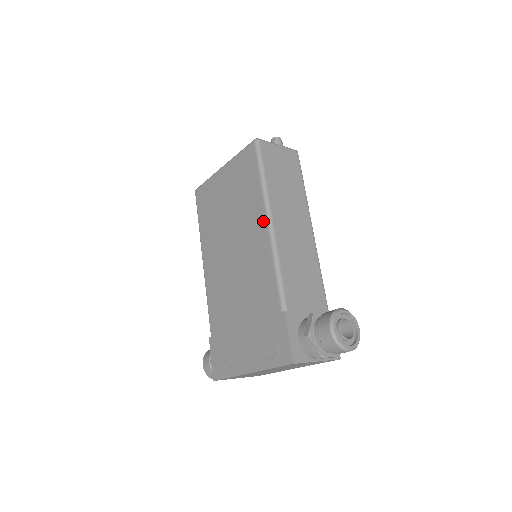
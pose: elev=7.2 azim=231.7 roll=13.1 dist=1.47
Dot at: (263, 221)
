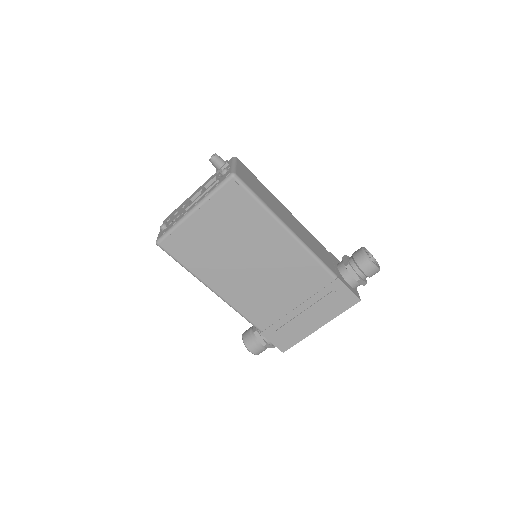
Dot at: (283, 234)
